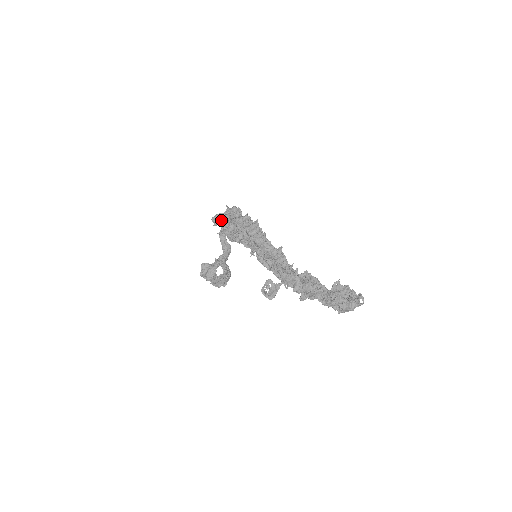
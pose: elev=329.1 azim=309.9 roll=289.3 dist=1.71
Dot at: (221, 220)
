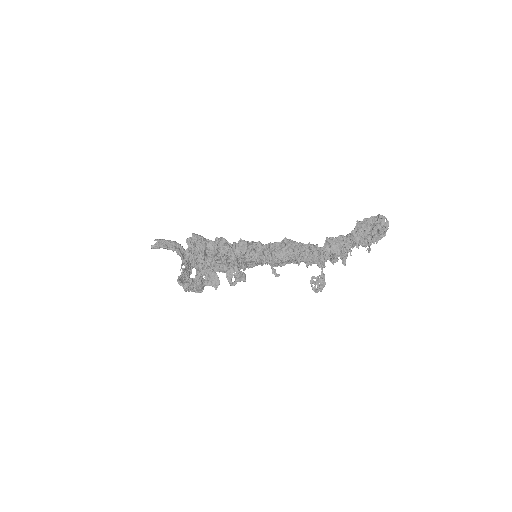
Dot at: (217, 279)
